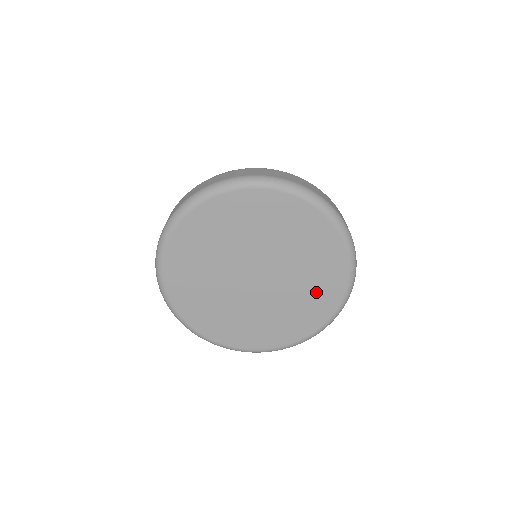
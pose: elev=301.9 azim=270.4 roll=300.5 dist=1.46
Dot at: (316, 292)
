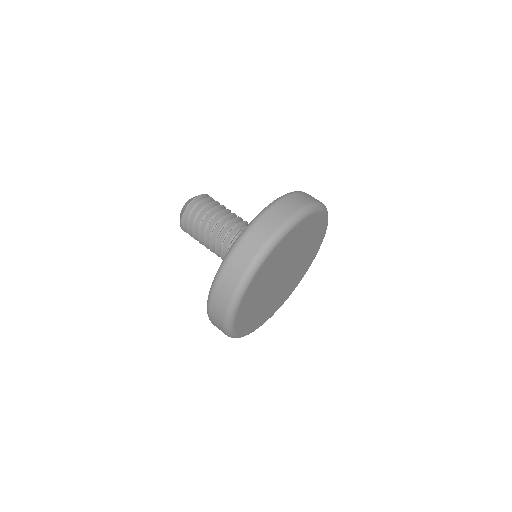
Dot at: (313, 247)
